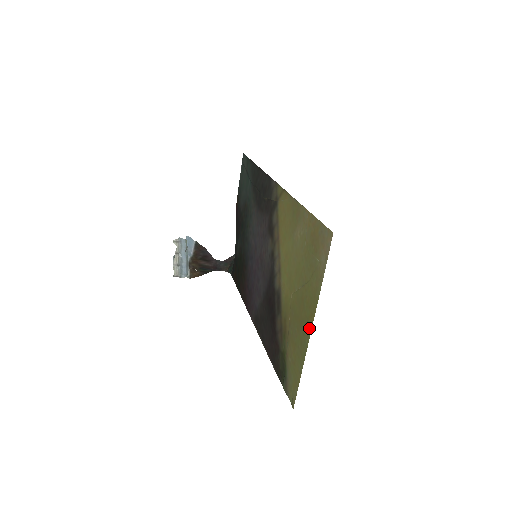
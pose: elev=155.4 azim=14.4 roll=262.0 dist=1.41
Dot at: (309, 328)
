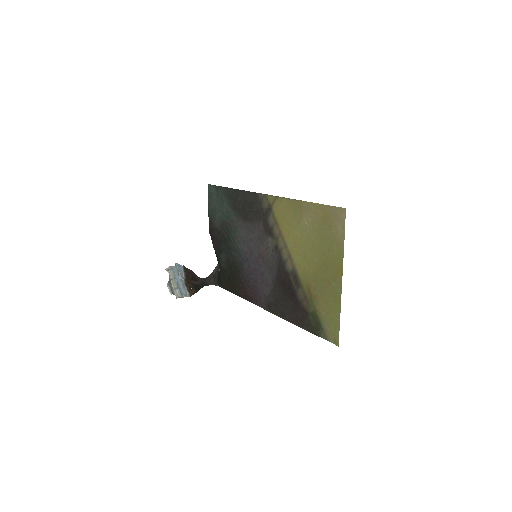
Dot at: (339, 281)
